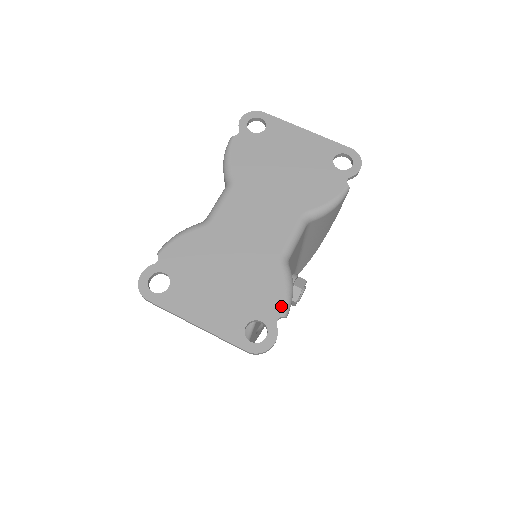
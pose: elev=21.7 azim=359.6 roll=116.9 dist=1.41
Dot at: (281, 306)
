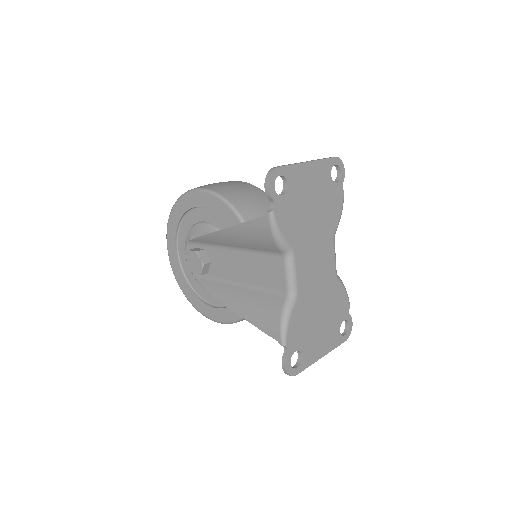
Dot at: (348, 303)
